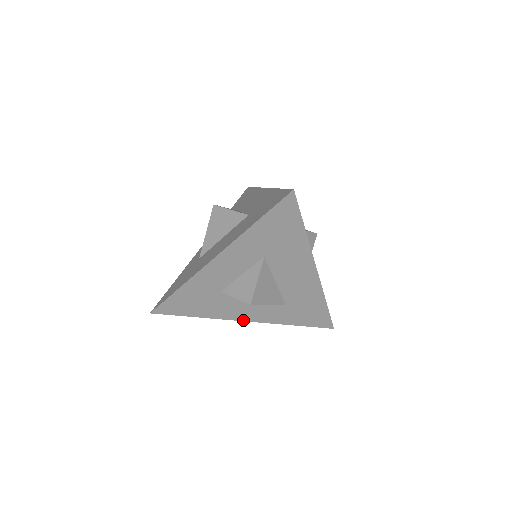
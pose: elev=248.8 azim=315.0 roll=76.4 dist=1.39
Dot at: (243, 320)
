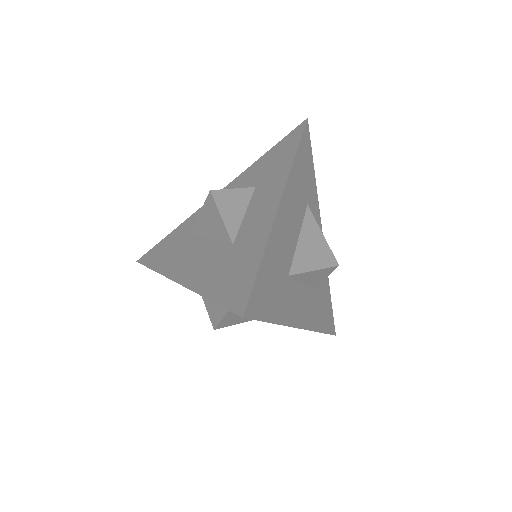
Dot at: occluded
